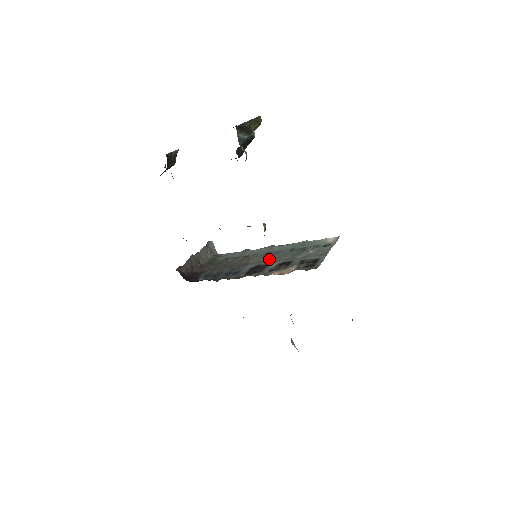
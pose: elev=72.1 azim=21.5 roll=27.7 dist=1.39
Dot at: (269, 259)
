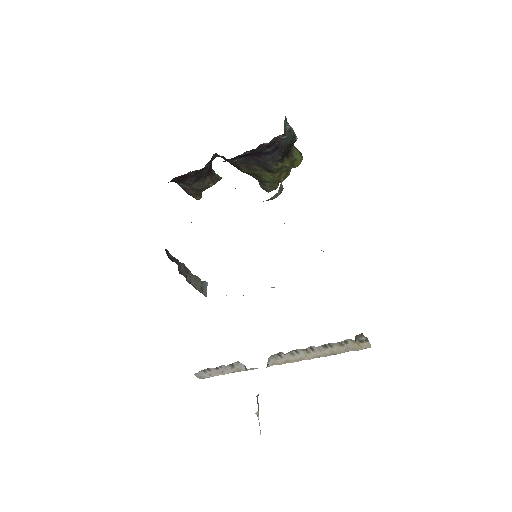
Dot at: occluded
